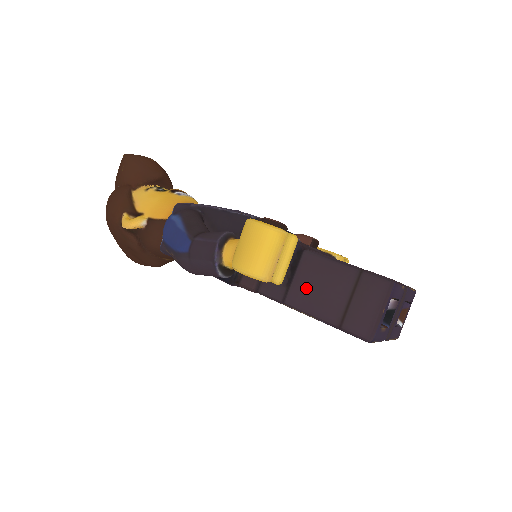
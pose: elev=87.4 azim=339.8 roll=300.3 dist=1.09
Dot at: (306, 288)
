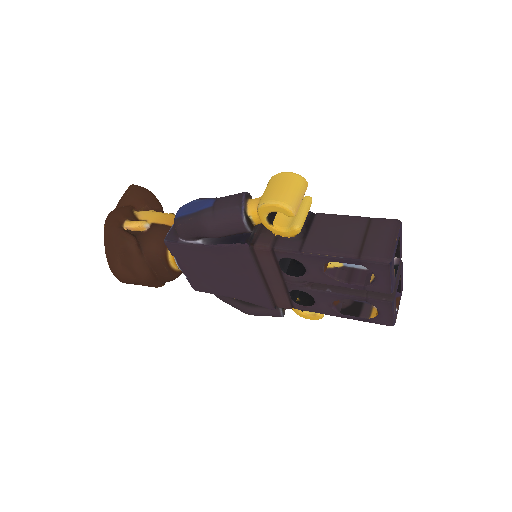
Dot at: (322, 236)
